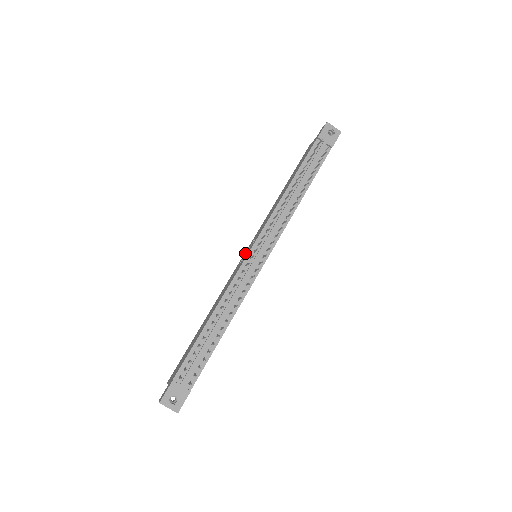
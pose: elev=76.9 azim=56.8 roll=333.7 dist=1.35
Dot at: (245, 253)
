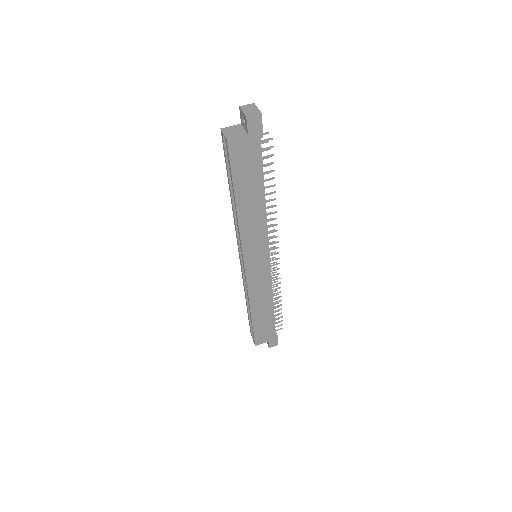
Dot at: occluded
